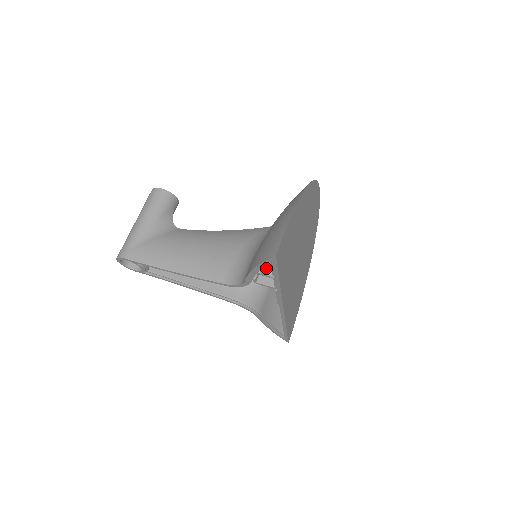
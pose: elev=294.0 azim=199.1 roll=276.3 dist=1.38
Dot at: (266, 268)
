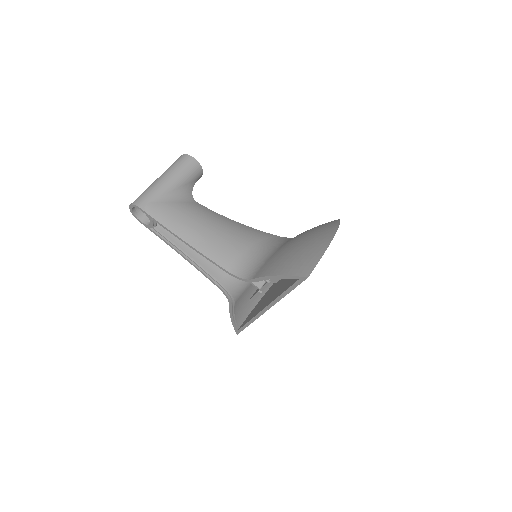
Dot at: occluded
